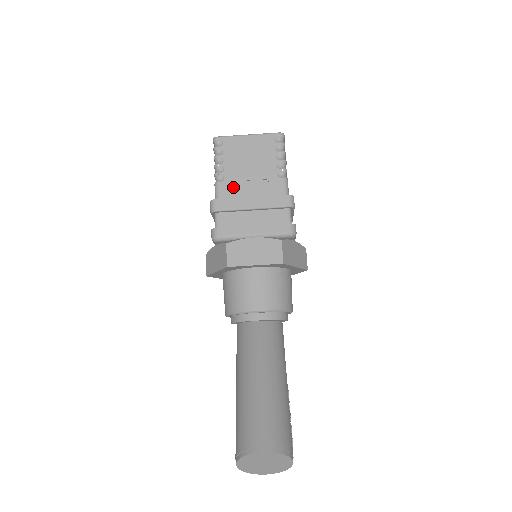
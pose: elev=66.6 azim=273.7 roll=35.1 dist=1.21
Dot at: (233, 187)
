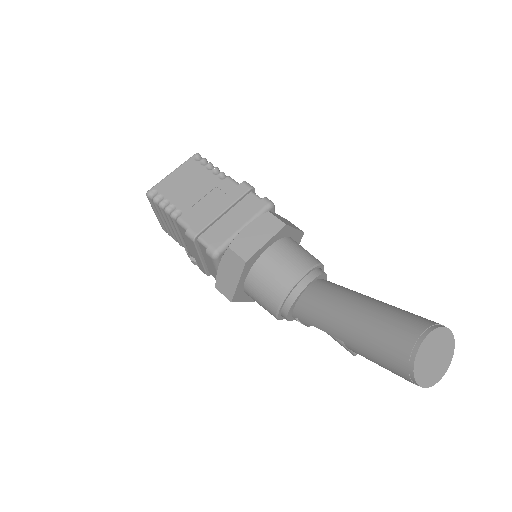
Dot at: (194, 211)
